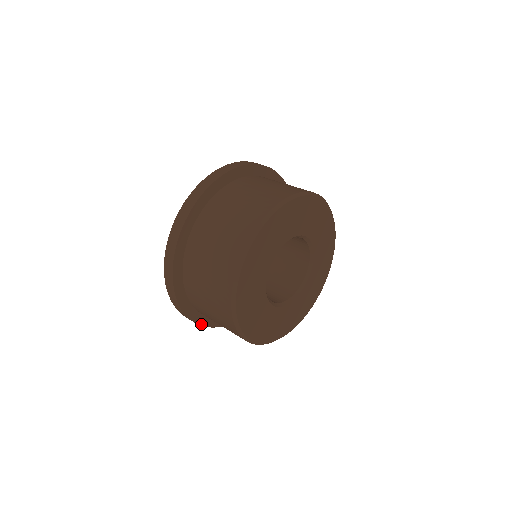
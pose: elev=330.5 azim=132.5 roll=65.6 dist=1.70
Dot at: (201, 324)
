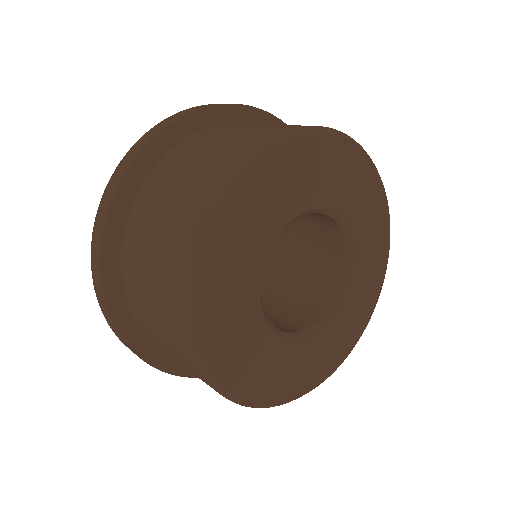
Dot at: occluded
